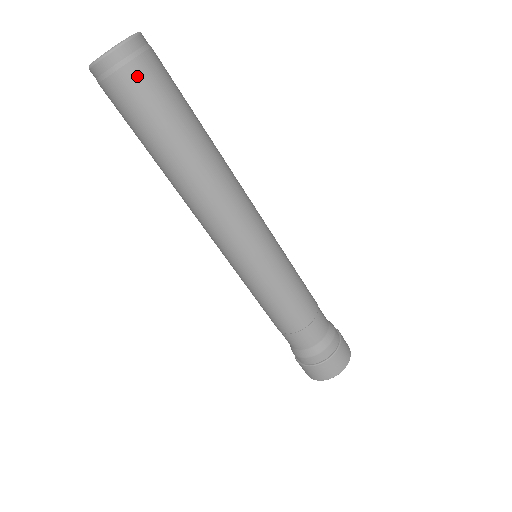
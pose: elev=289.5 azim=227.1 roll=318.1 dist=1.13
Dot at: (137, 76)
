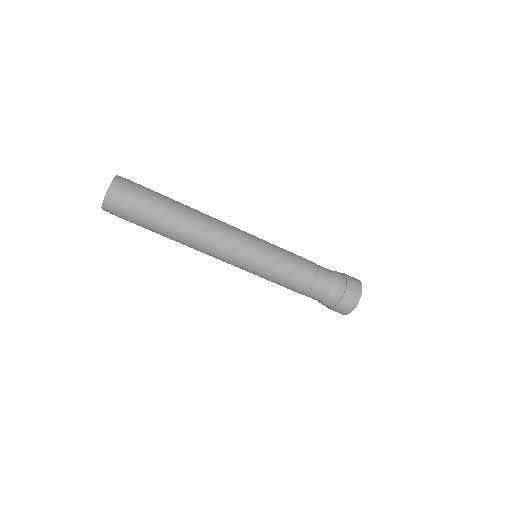
Dot at: (125, 200)
